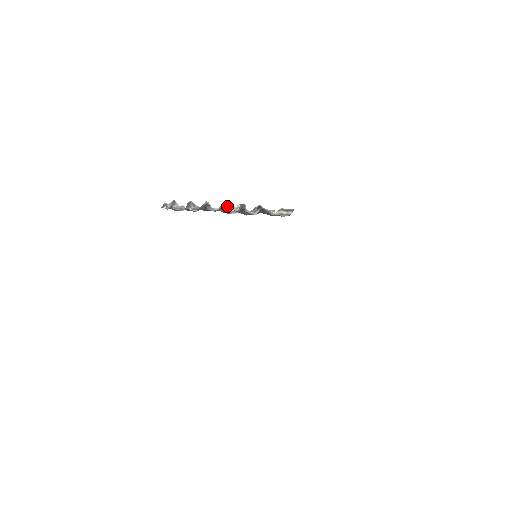
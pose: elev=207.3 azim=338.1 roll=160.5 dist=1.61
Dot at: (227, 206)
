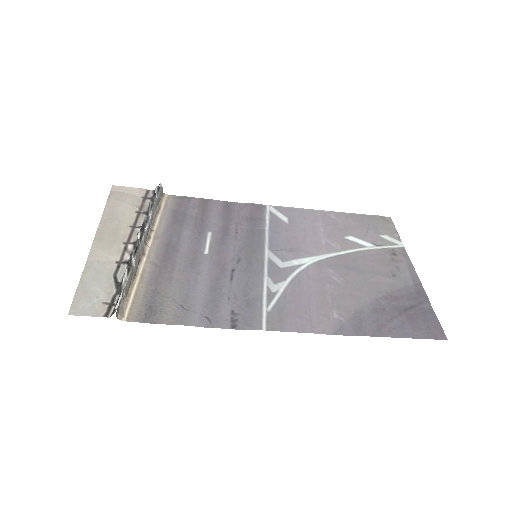
Dot at: (138, 240)
